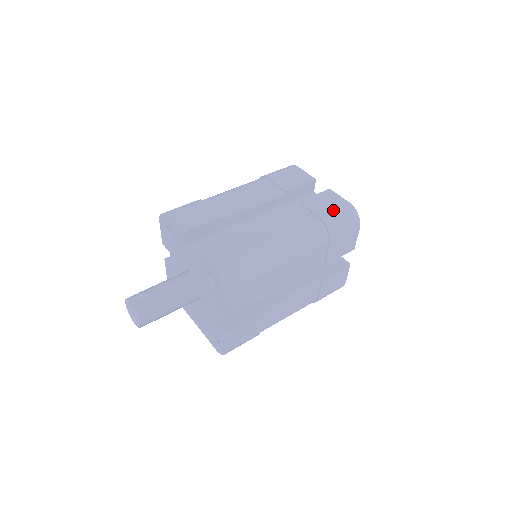
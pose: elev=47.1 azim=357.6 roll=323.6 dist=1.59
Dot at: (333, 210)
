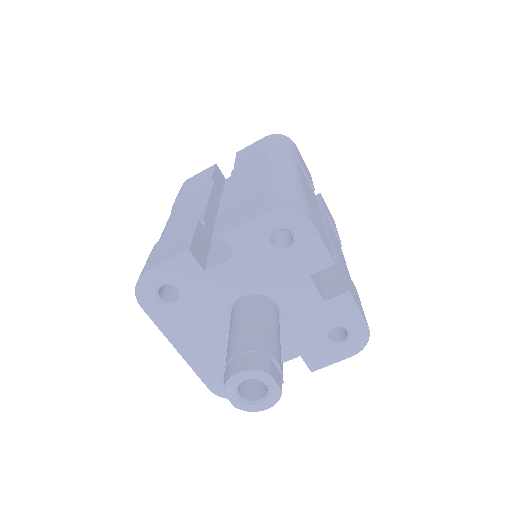
Dot at: occluded
